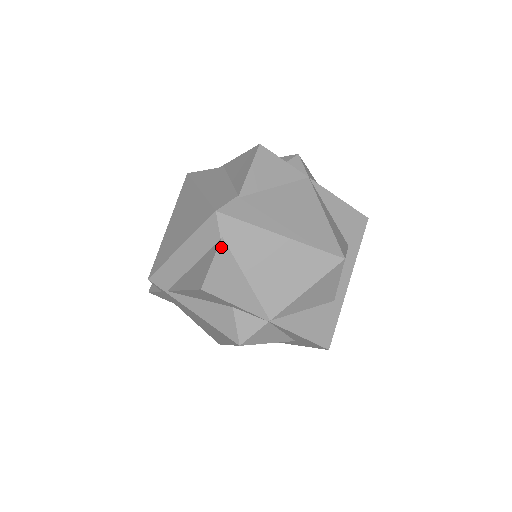
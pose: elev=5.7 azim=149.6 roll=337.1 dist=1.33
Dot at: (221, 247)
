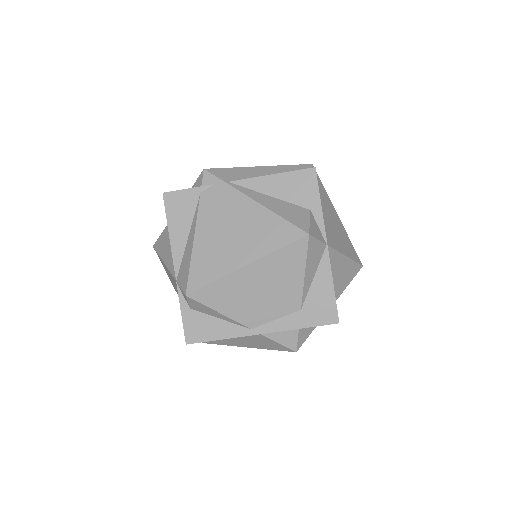
Dot at: occluded
